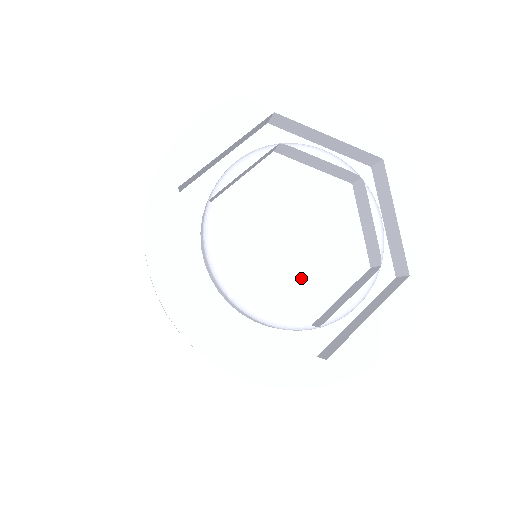
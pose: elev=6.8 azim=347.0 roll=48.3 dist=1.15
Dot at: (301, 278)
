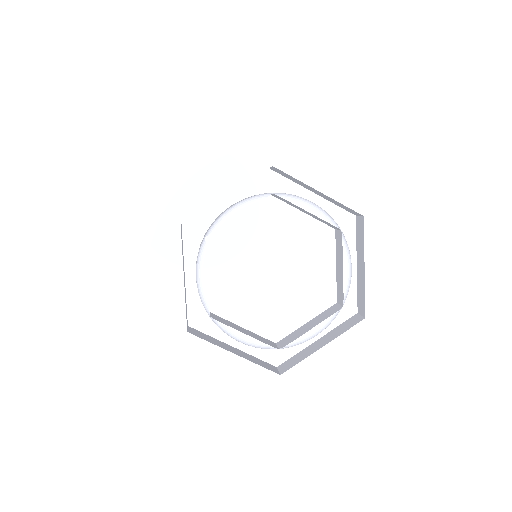
Dot at: (275, 304)
